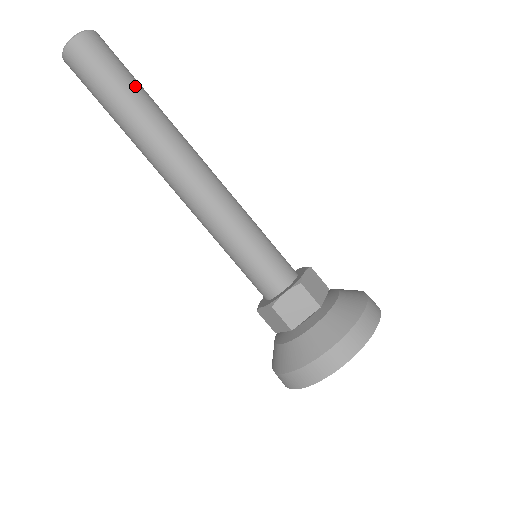
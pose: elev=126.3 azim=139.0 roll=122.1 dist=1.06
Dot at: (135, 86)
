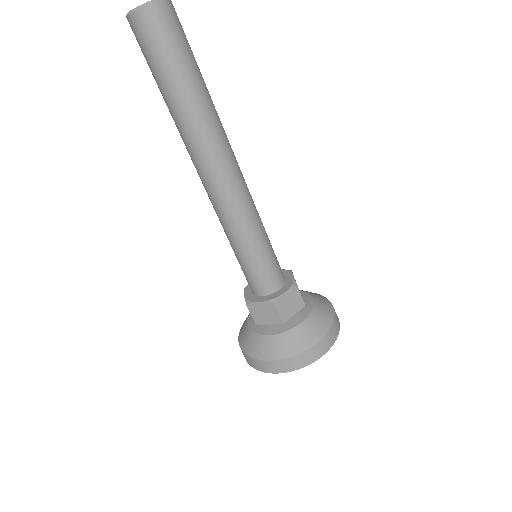
Dot at: (187, 80)
